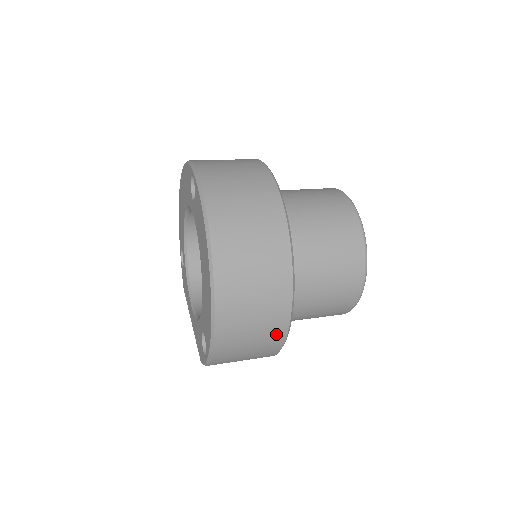
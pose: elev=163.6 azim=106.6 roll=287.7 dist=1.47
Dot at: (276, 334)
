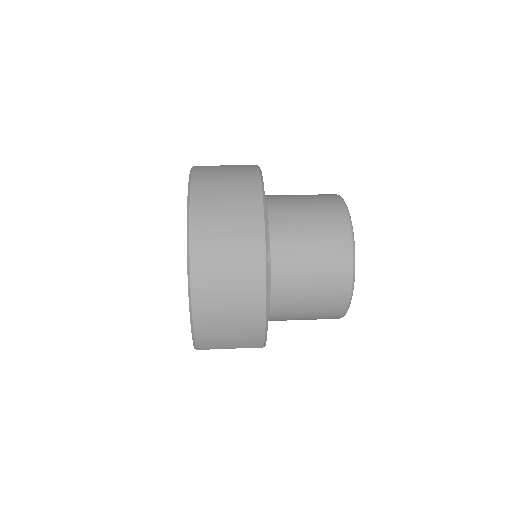
Dot at: (254, 293)
